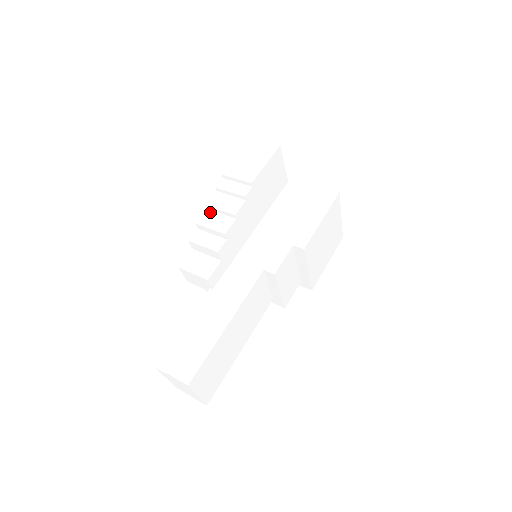
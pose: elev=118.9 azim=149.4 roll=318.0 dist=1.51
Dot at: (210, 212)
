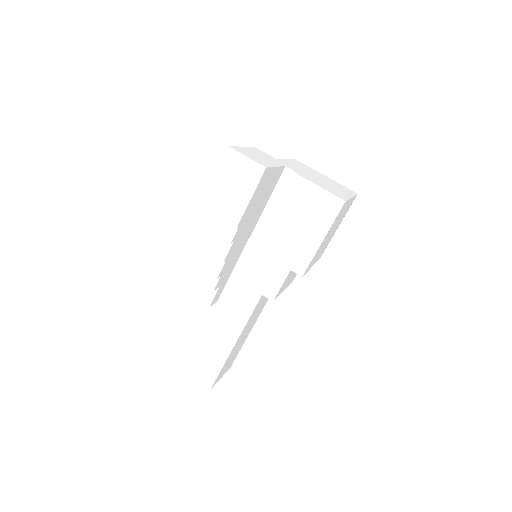
Dot at: (197, 246)
